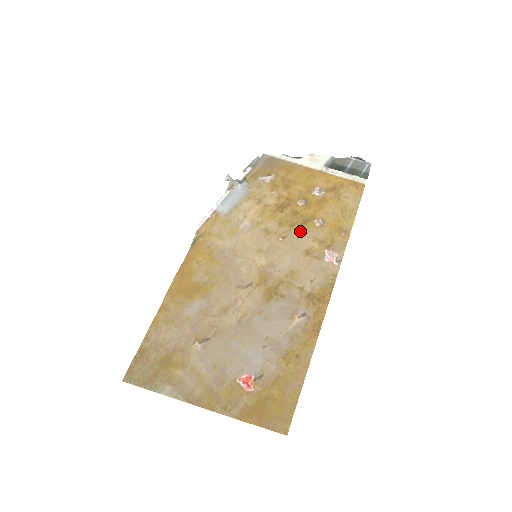
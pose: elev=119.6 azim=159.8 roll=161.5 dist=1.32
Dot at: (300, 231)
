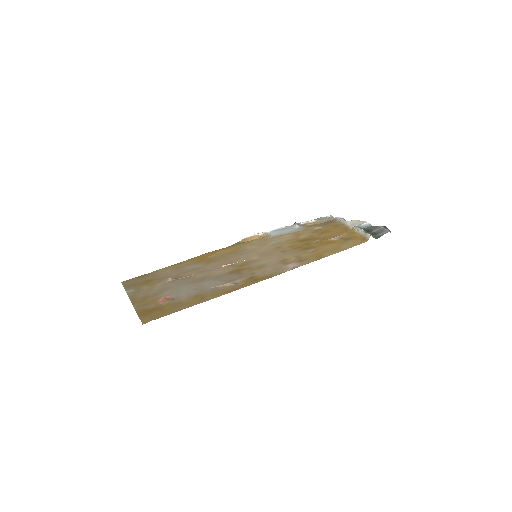
Dot at: (296, 251)
